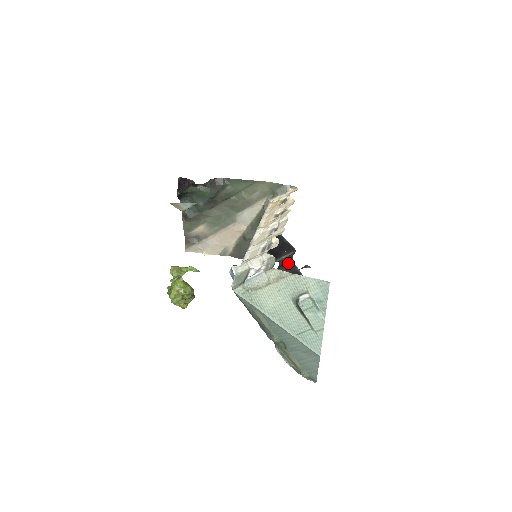
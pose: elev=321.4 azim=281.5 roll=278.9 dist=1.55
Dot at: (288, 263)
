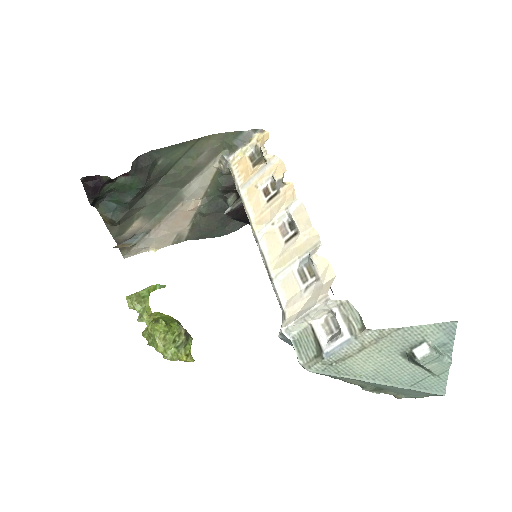
Dot at: occluded
